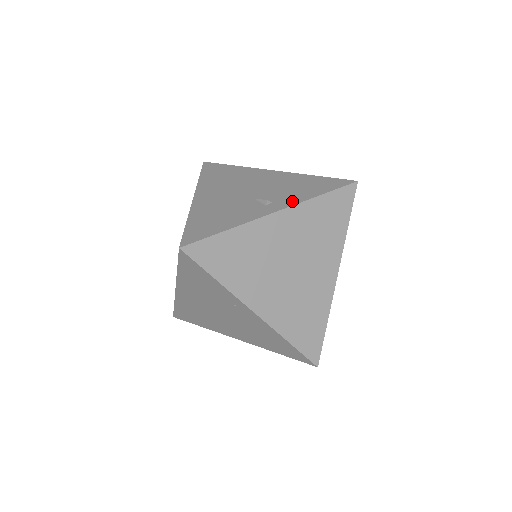
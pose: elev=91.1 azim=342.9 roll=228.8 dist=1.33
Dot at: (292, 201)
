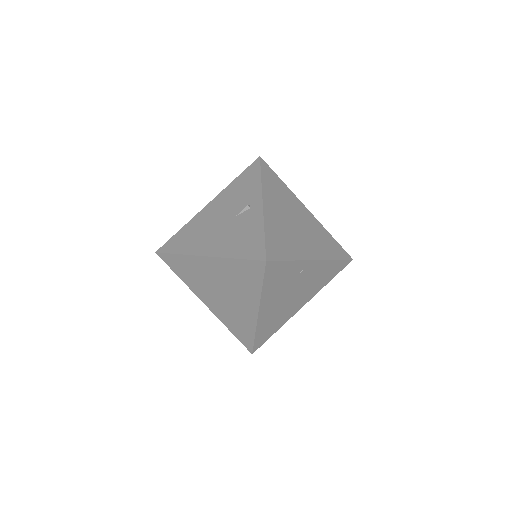
Dot at: (257, 193)
